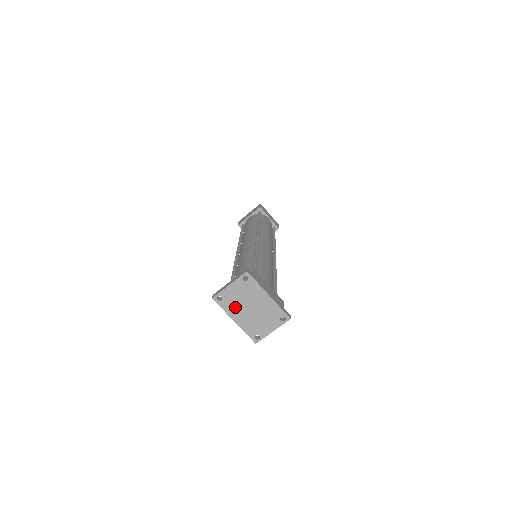
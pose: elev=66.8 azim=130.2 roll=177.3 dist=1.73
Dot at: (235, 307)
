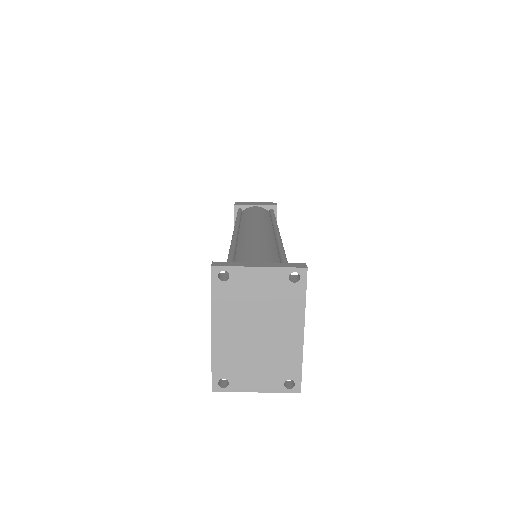
Dot at: (235, 309)
